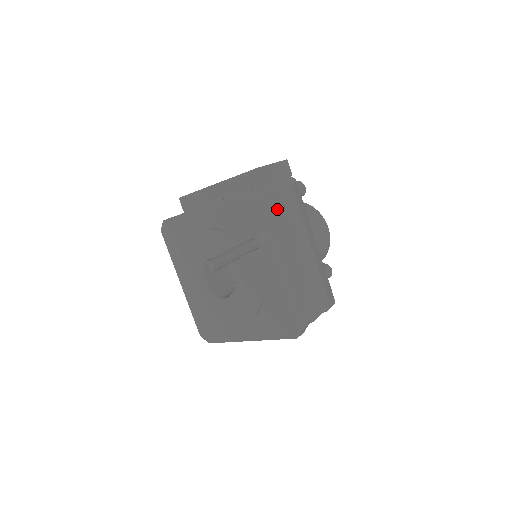
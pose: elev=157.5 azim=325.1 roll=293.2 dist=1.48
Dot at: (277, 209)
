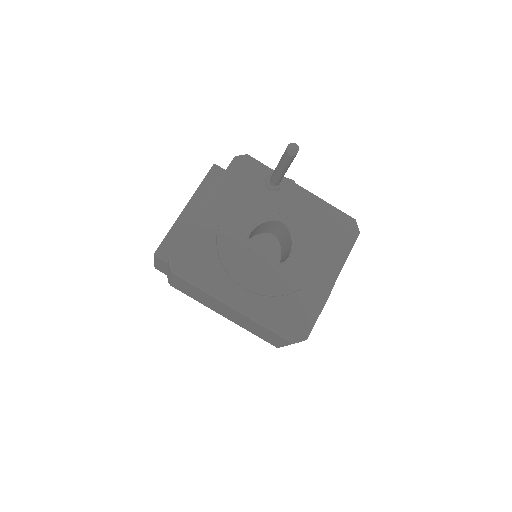
Dot at: occluded
